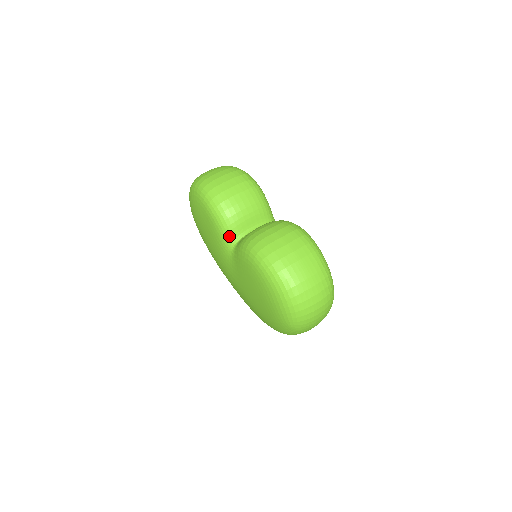
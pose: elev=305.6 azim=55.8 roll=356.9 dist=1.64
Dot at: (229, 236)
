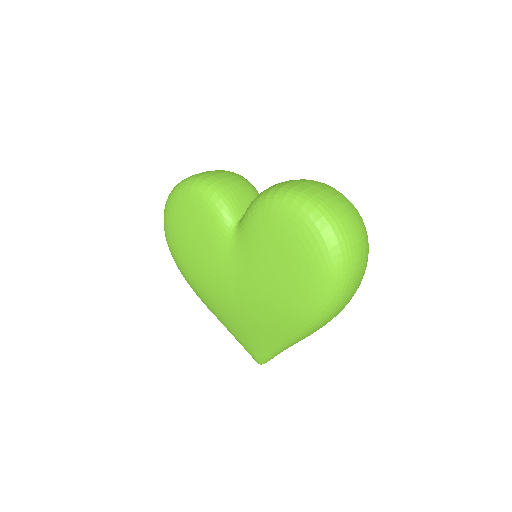
Dot at: (228, 216)
